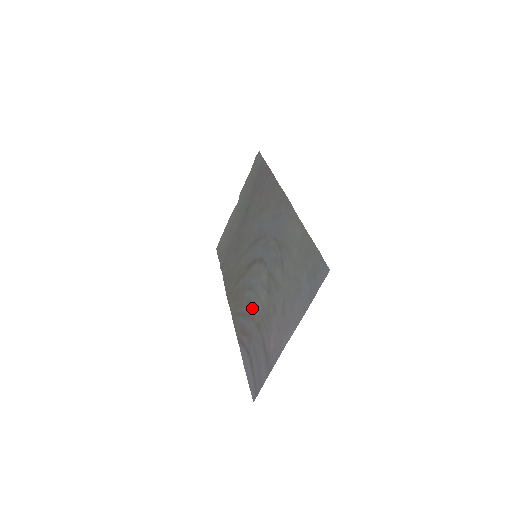
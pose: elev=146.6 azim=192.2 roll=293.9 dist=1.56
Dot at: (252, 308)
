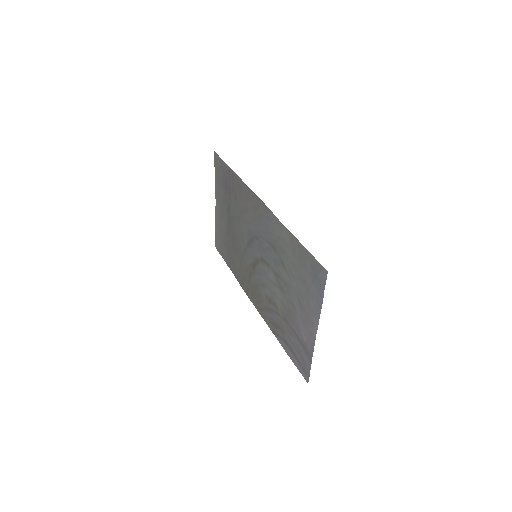
Dot at: (273, 304)
